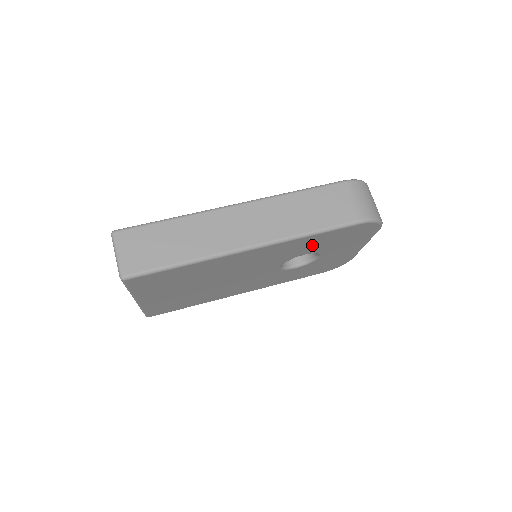
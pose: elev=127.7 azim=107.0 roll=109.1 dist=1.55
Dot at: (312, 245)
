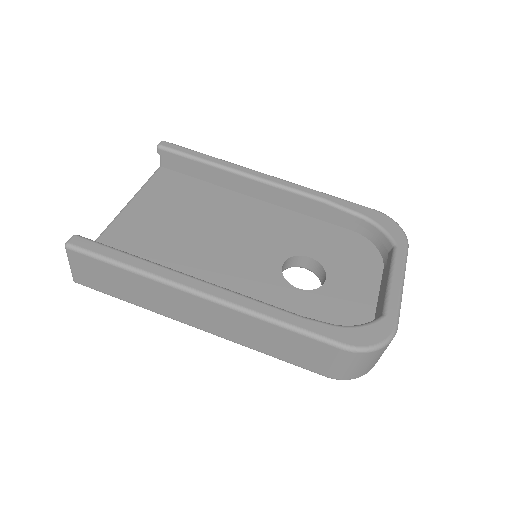
Dot at: occluded
